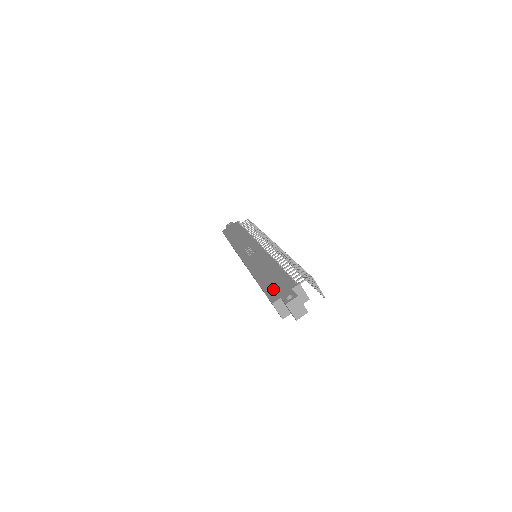
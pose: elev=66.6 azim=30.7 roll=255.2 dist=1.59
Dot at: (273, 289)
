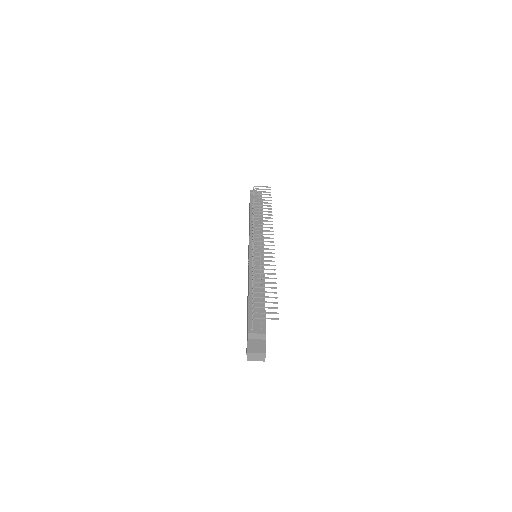
Dot at: occluded
